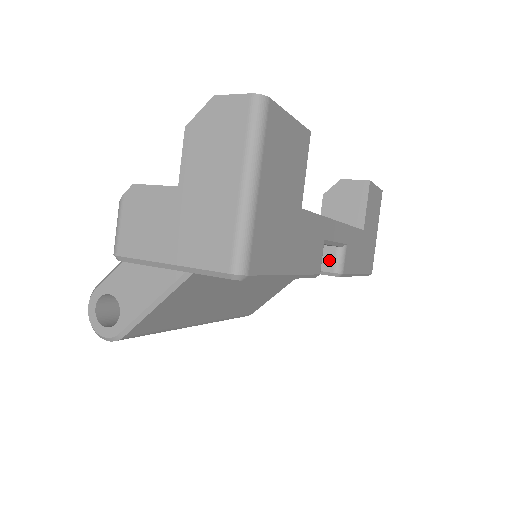
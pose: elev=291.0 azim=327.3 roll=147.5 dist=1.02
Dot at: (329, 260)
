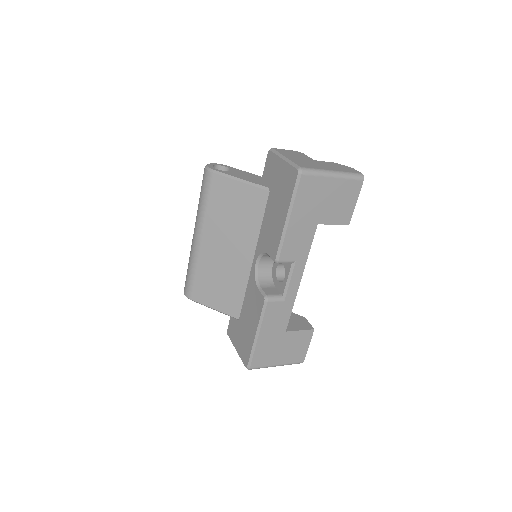
Dot at: (272, 292)
